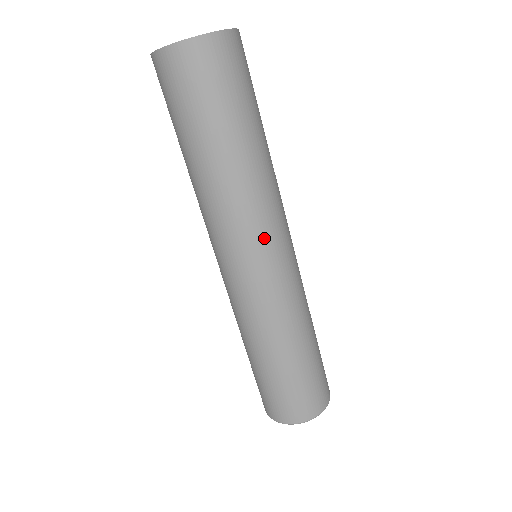
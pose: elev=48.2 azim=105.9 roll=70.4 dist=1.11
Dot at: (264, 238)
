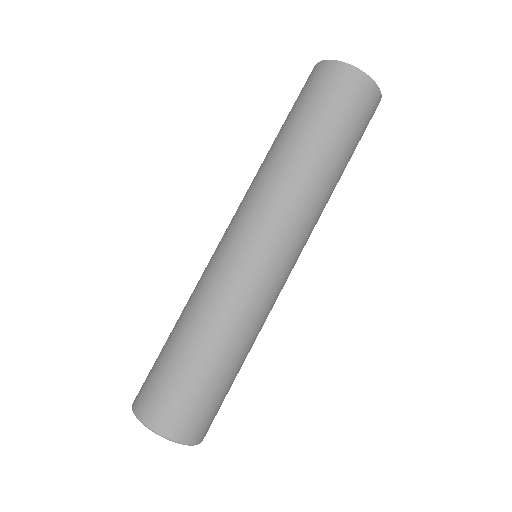
Dot at: (296, 241)
